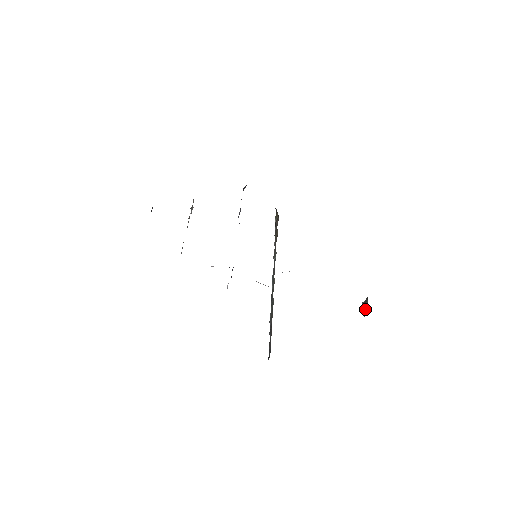
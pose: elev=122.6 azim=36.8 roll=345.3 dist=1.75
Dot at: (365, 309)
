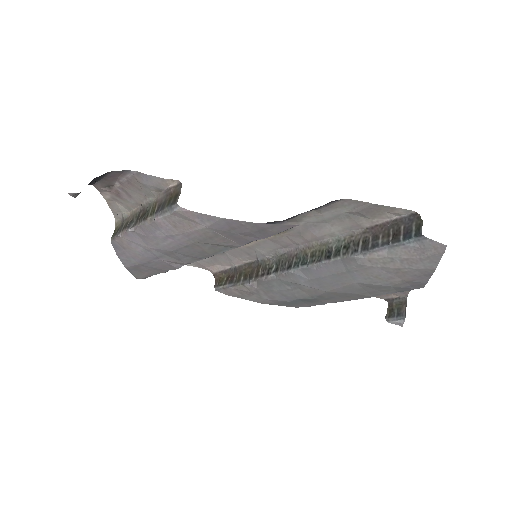
Dot at: (398, 310)
